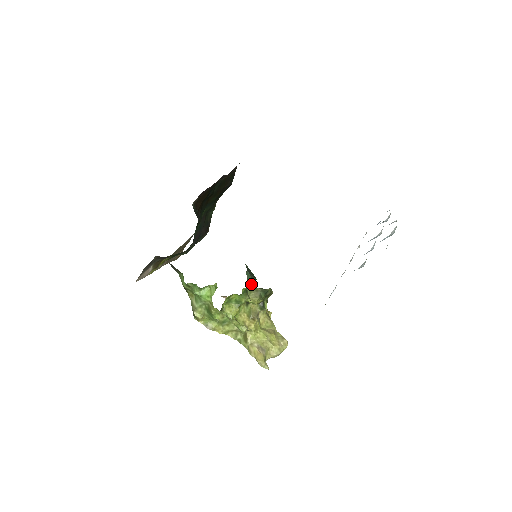
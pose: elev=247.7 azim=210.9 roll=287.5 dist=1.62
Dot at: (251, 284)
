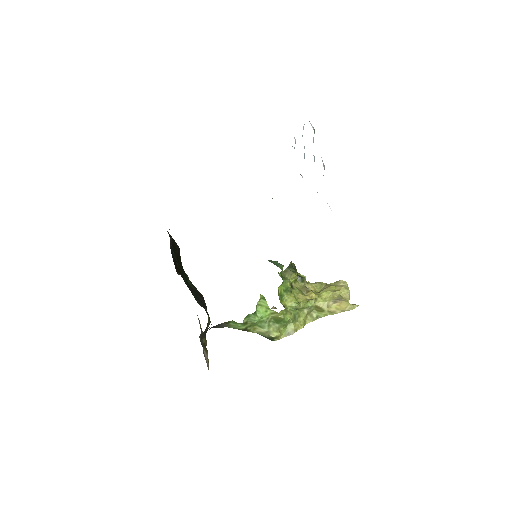
Dot at: (280, 265)
